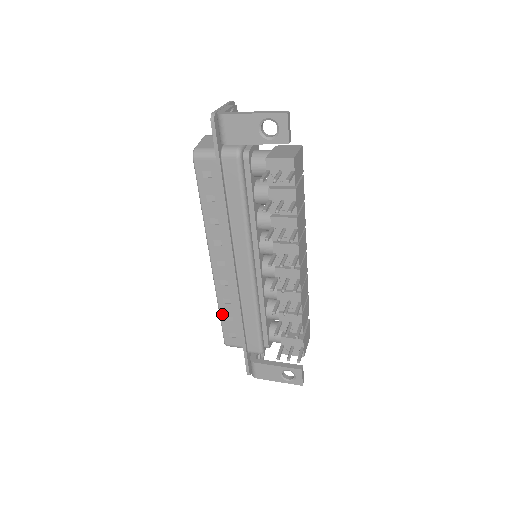
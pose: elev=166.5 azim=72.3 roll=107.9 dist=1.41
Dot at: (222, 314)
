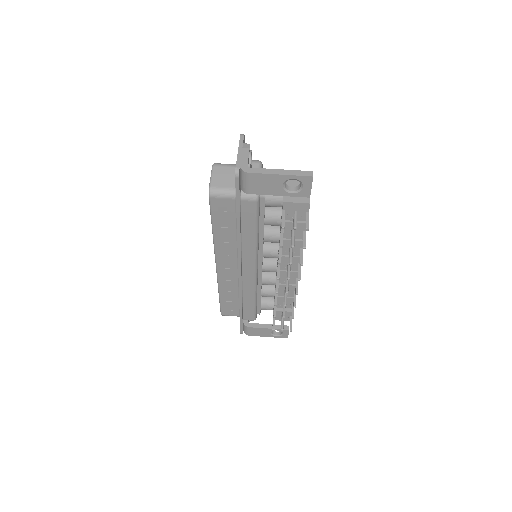
Dot at: (222, 298)
